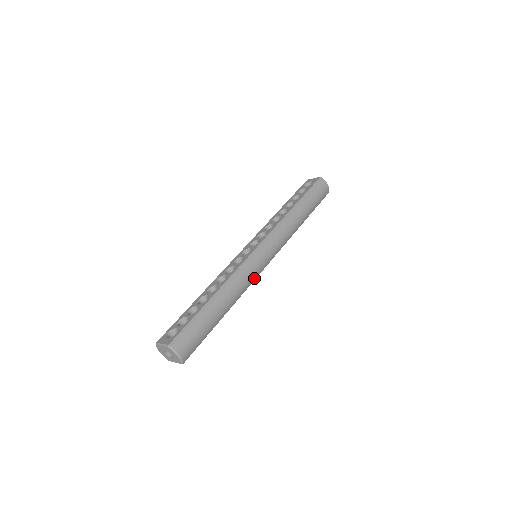
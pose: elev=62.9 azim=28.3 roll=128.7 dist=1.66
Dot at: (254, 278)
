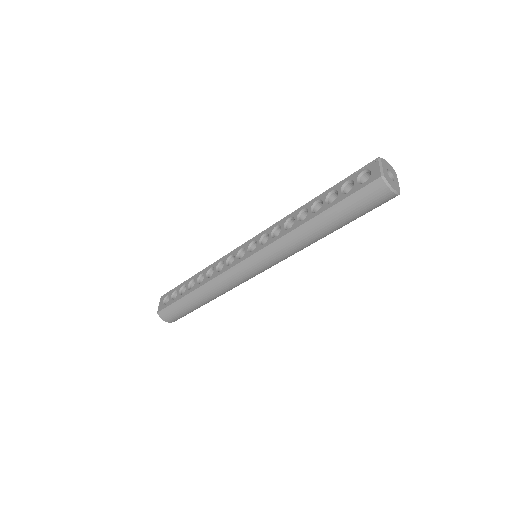
Dot at: (242, 282)
